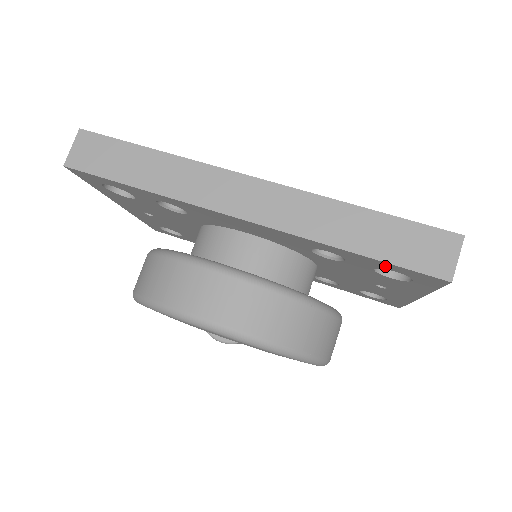
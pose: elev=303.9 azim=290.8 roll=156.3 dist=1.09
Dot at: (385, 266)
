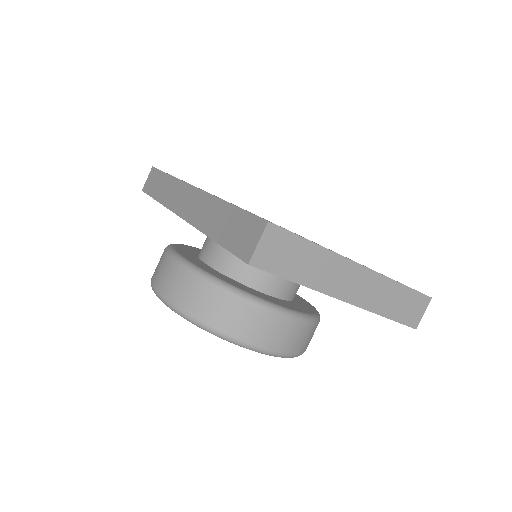
Dot at: occluded
